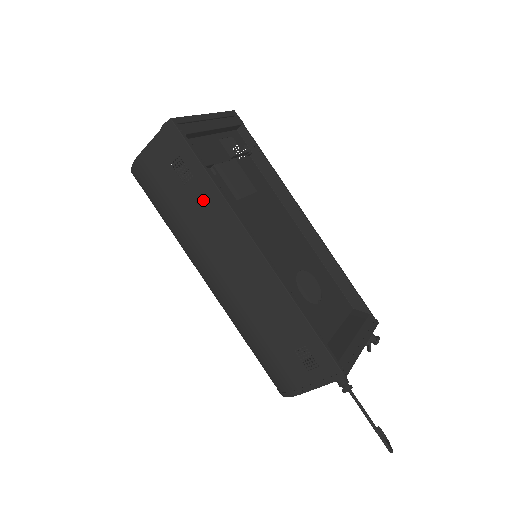
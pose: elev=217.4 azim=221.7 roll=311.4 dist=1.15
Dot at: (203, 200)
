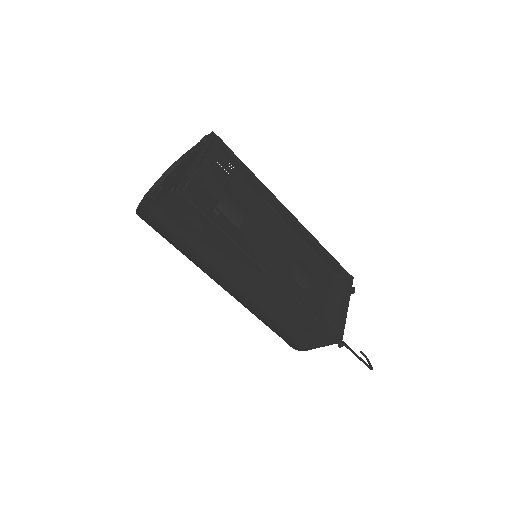
Dot at: (216, 244)
